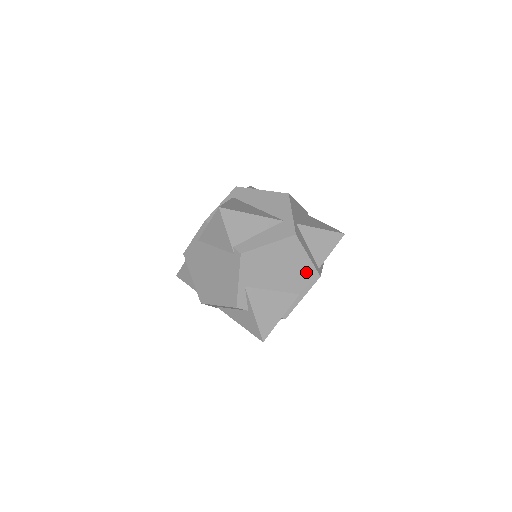
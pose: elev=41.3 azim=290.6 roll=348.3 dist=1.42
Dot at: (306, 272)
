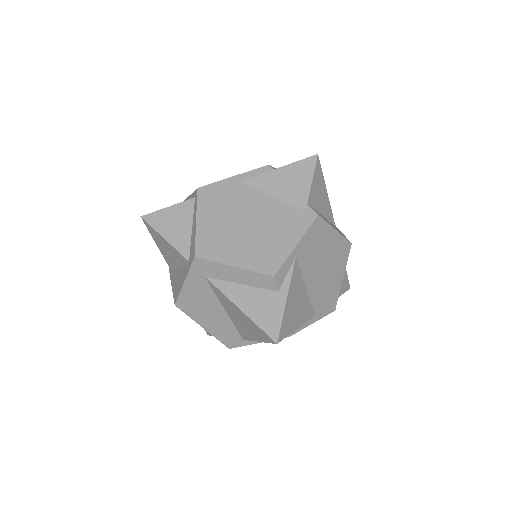
Dot at: (332, 294)
